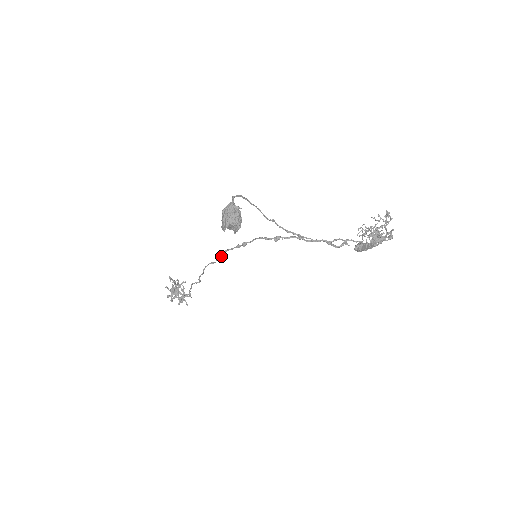
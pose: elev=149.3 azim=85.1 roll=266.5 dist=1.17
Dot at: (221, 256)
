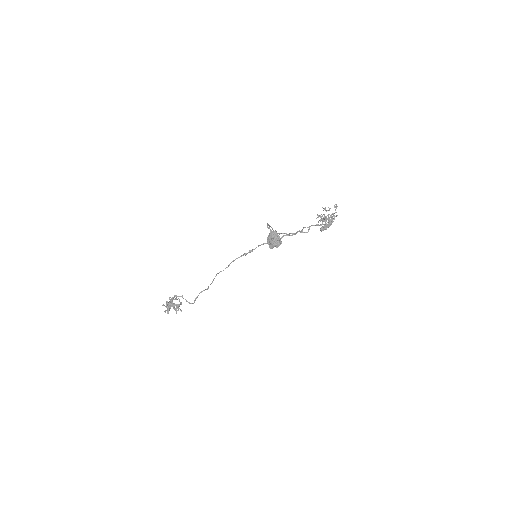
Dot at: (229, 265)
